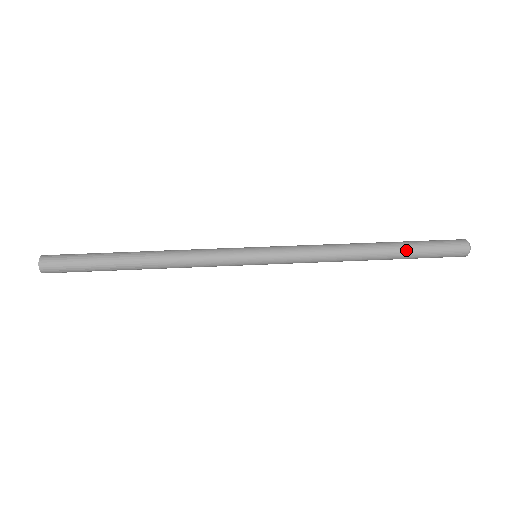
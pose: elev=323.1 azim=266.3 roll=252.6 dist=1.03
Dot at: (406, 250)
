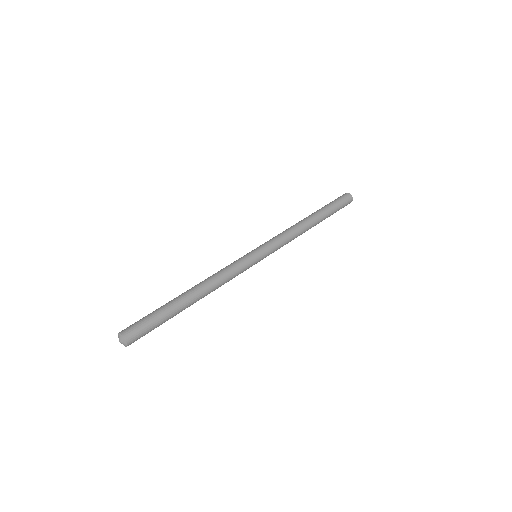
Dot at: (328, 214)
